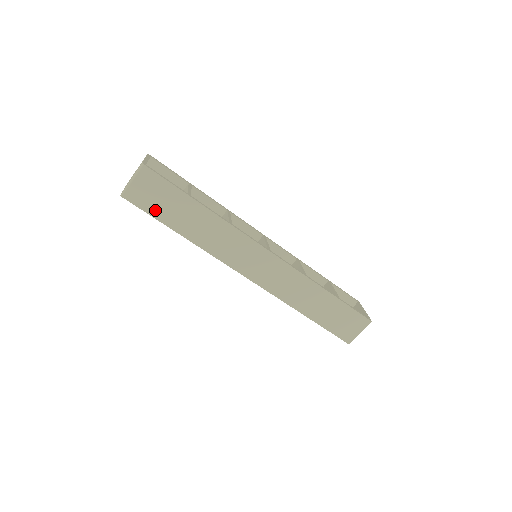
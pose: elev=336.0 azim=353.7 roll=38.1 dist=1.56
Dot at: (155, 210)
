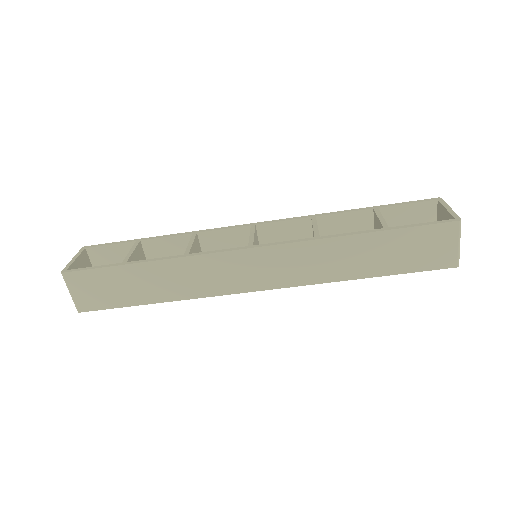
Dot at: (113, 301)
